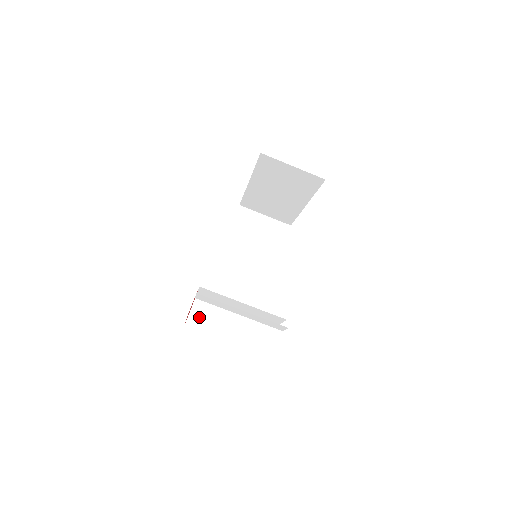
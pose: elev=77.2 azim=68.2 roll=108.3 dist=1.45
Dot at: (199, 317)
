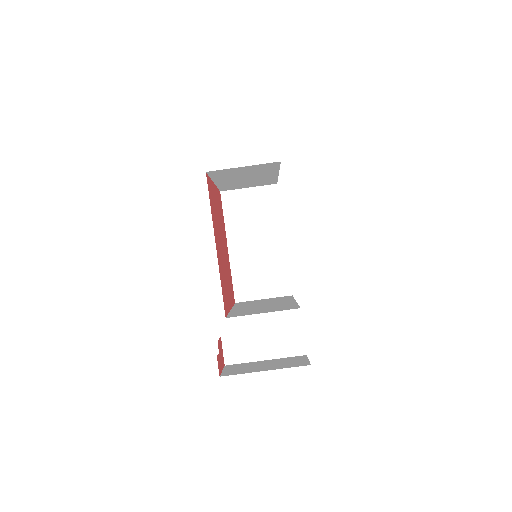
Dot at: (233, 354)
